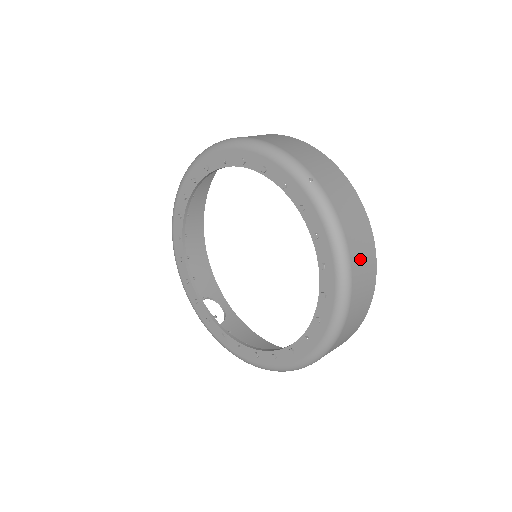
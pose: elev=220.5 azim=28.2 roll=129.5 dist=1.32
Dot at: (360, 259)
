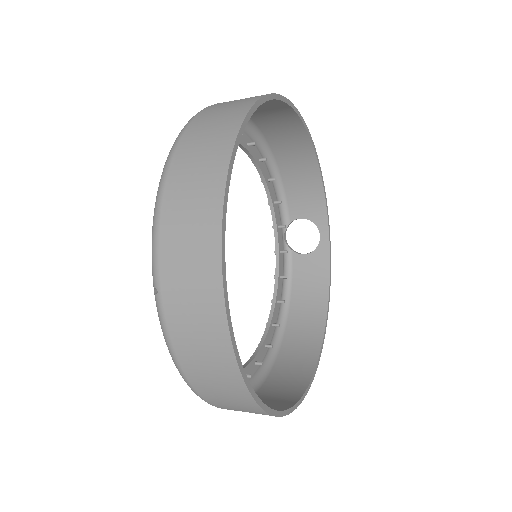
Dot at: (216, 393)
